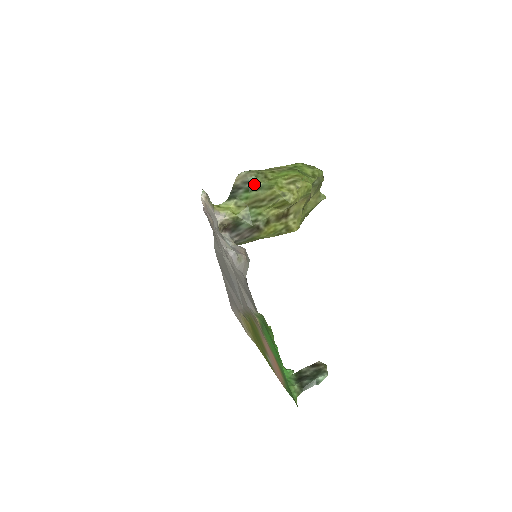
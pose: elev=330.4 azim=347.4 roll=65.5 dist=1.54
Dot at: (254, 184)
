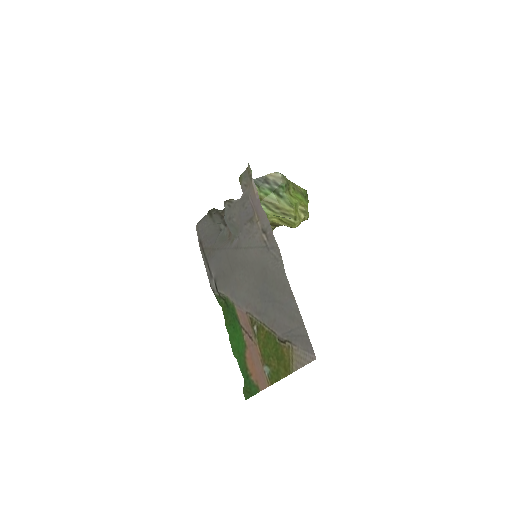
Dot at: (280, 190)
